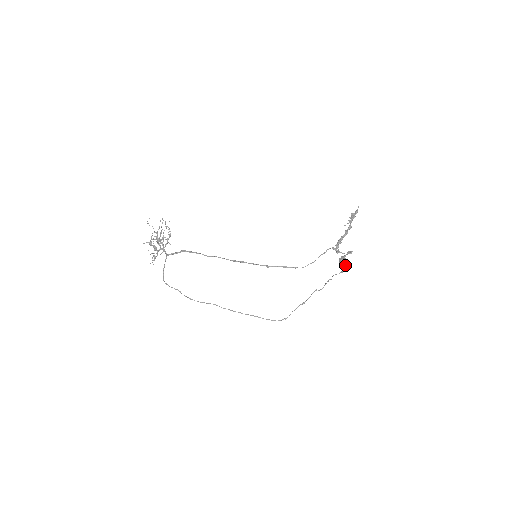
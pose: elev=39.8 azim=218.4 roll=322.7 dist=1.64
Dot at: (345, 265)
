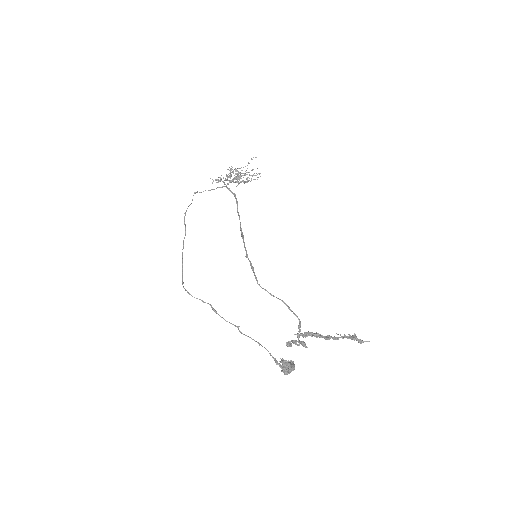
Dot at: (286, 363)
